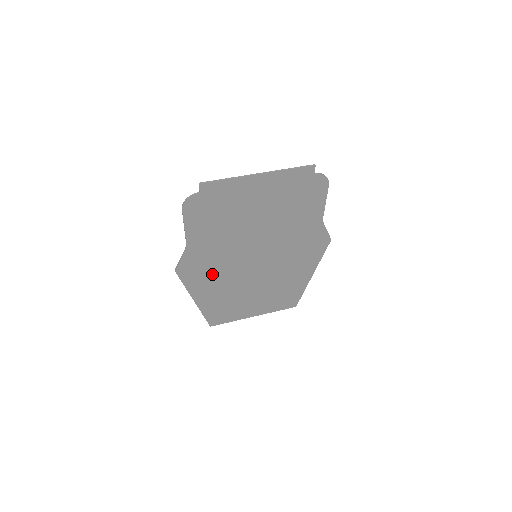
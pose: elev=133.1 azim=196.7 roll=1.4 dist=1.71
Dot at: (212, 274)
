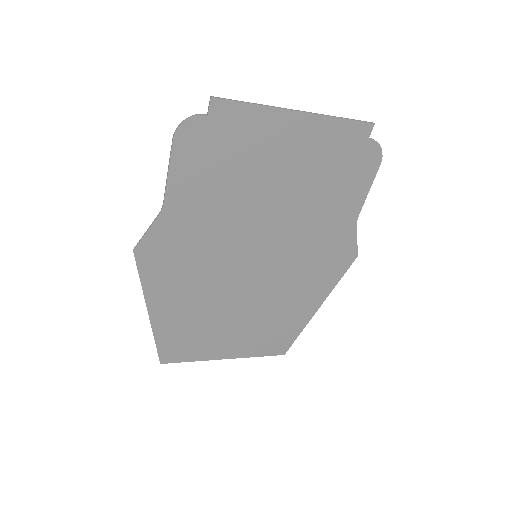
Dot at: (187, 271)
